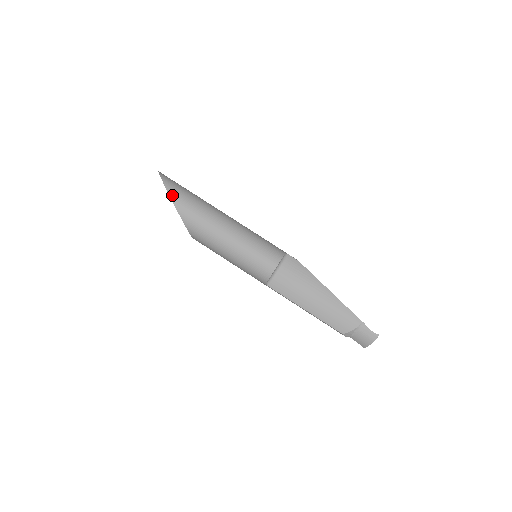
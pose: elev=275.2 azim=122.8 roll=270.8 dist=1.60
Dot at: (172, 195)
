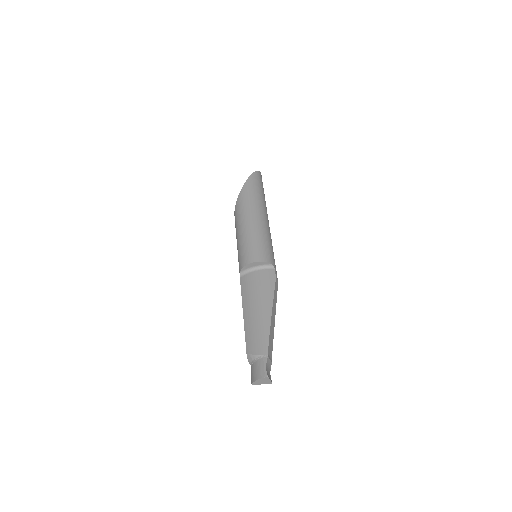
Dot at: (248, 182)
